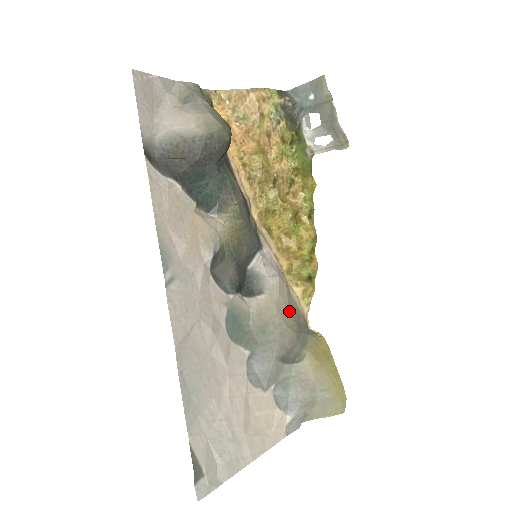
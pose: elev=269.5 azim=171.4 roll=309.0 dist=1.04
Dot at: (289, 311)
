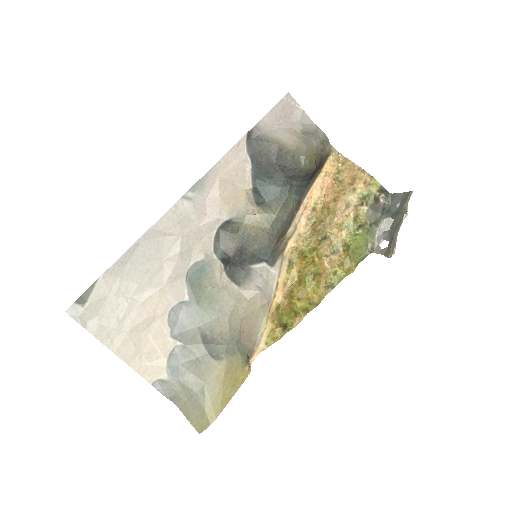
Dot at: (243, 319)
